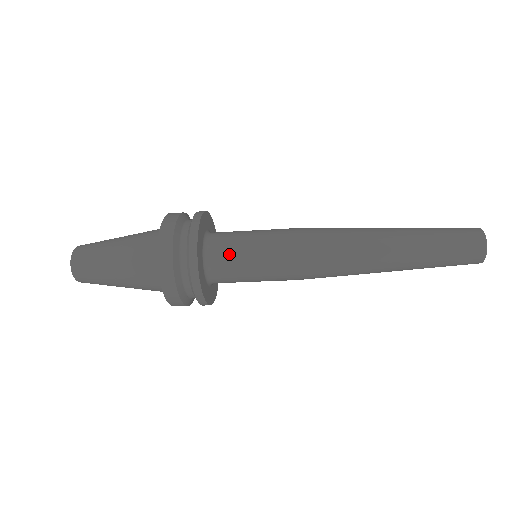
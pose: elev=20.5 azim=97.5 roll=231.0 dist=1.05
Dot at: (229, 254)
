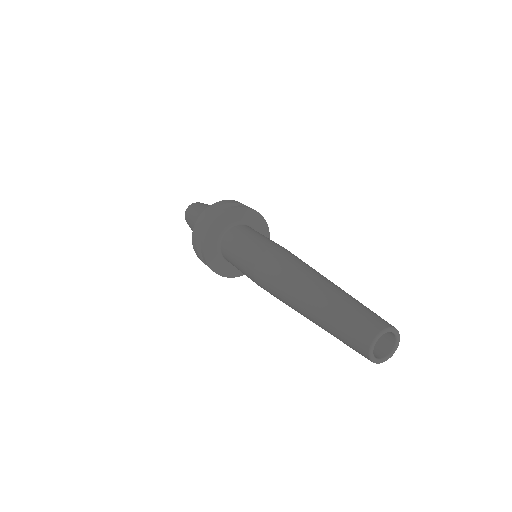
Dot at: (228, 256)
